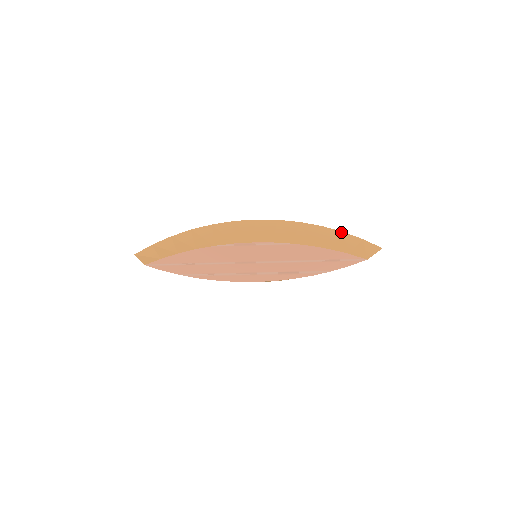
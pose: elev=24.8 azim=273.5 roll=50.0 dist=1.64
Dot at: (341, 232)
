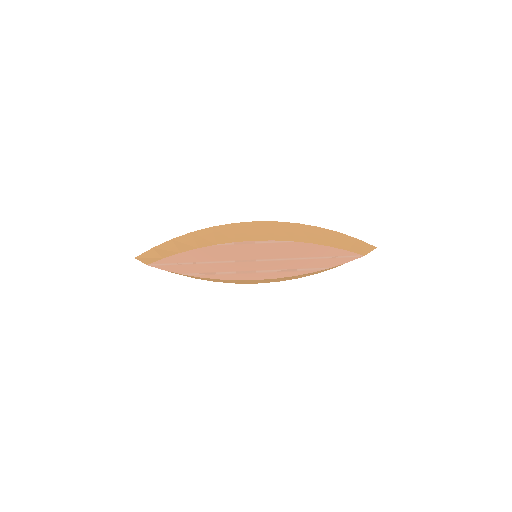
Dot at: (337, 232)
